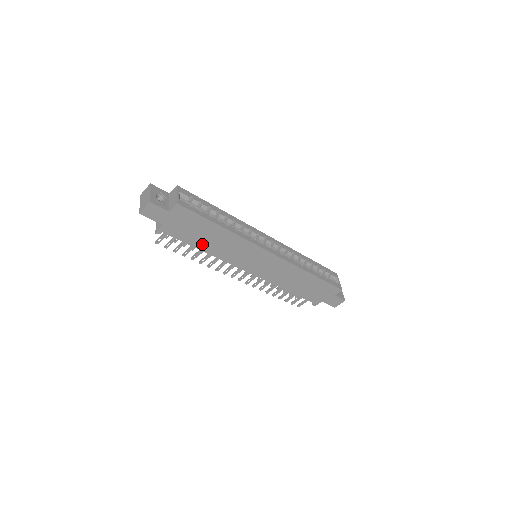
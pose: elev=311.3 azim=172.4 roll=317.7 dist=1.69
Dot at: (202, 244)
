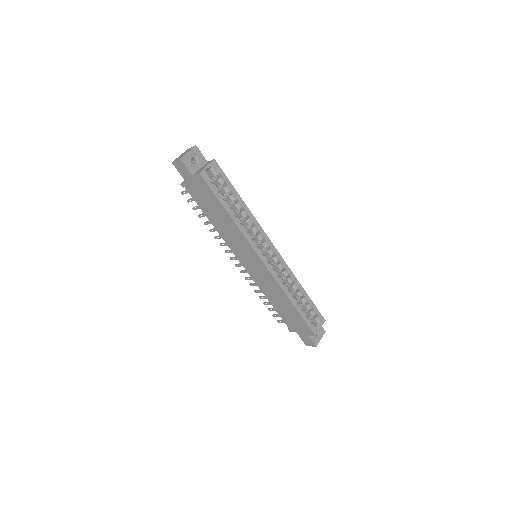
Dot at: (211, 217)
